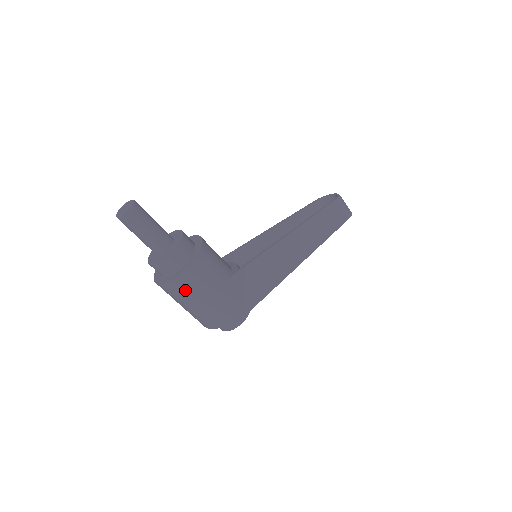
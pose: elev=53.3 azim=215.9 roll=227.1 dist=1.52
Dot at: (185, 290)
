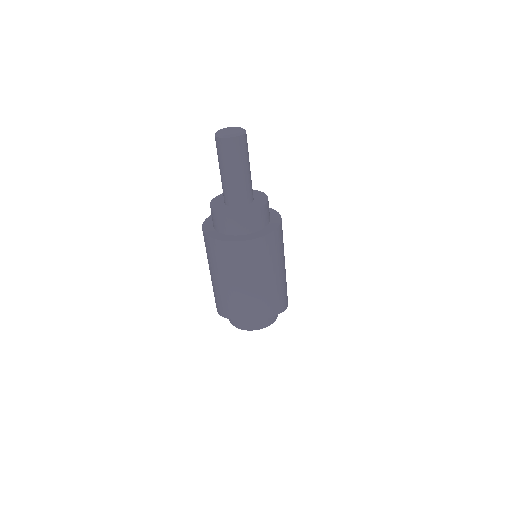
Dot at: (269, 253)
